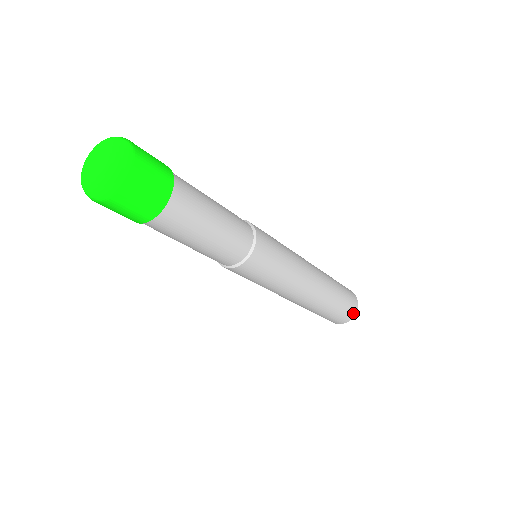
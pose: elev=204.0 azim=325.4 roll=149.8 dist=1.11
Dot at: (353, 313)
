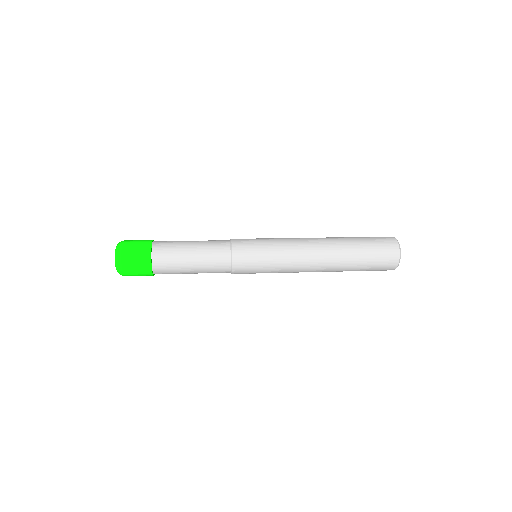
Dot at: (395, 261)
